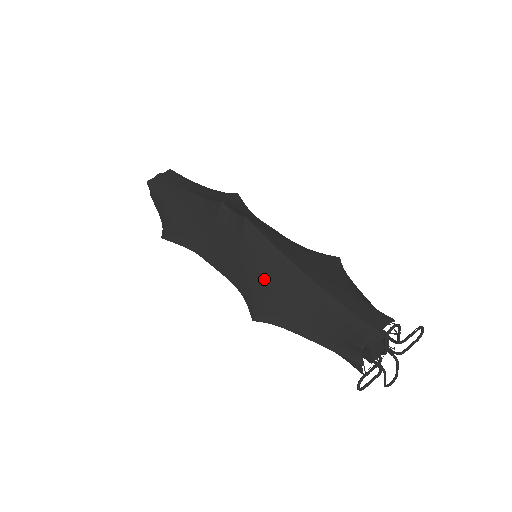
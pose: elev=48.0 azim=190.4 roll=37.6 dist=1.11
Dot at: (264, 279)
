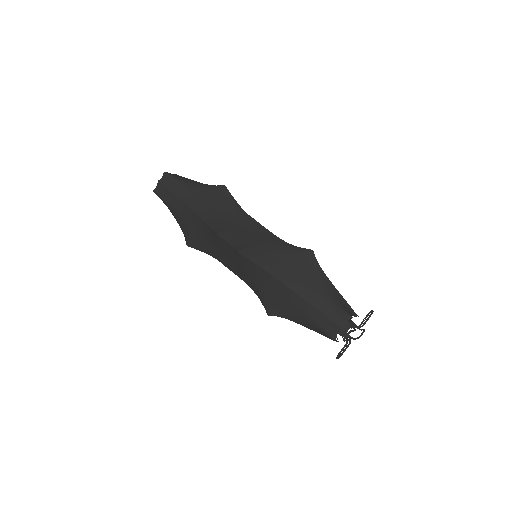
Dot at: (266, 289)
